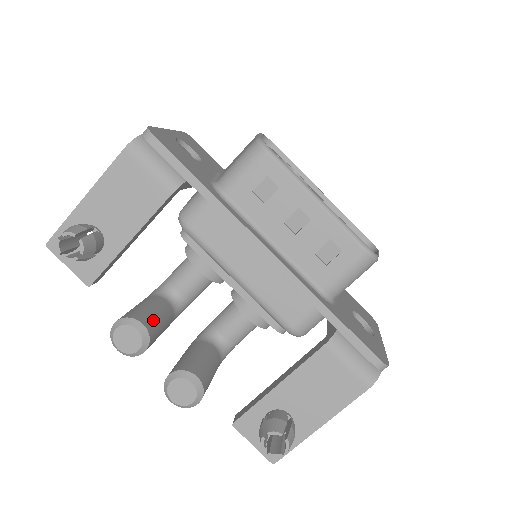
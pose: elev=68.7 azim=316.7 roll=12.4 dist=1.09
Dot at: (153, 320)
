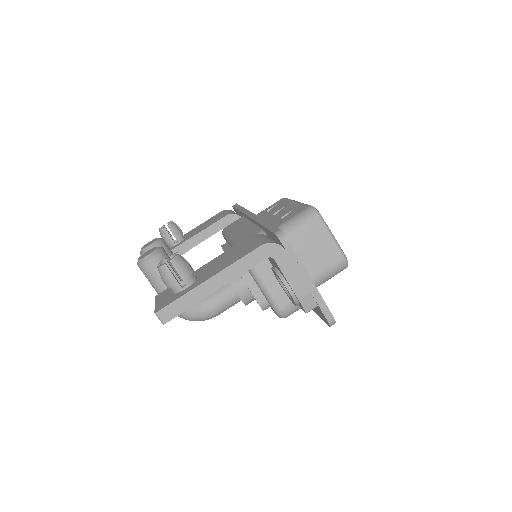
Dot at: (170, 250)
